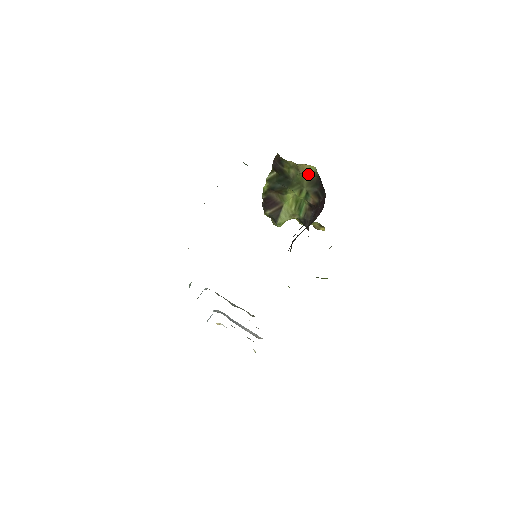
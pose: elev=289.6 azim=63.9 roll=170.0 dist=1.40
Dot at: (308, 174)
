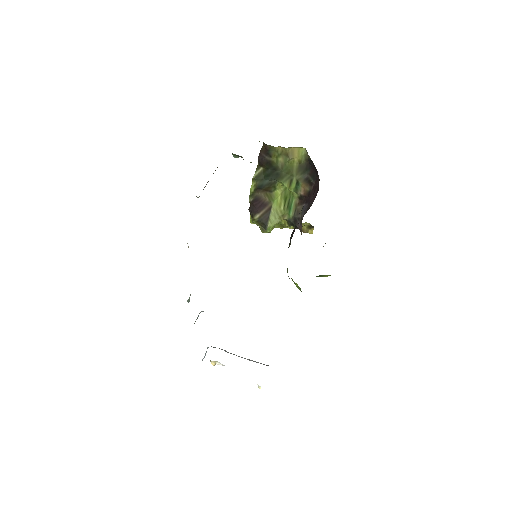
Dot at: (297, 159)
